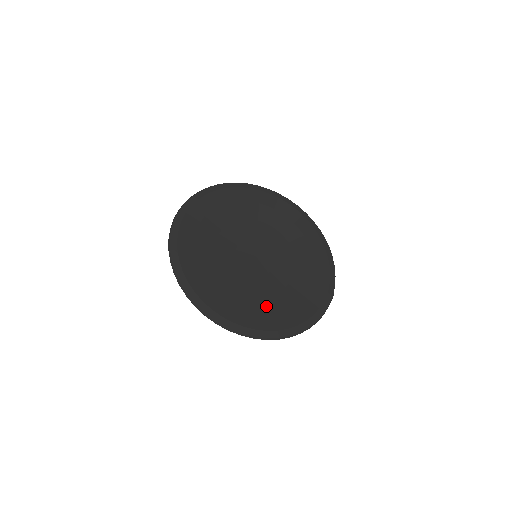
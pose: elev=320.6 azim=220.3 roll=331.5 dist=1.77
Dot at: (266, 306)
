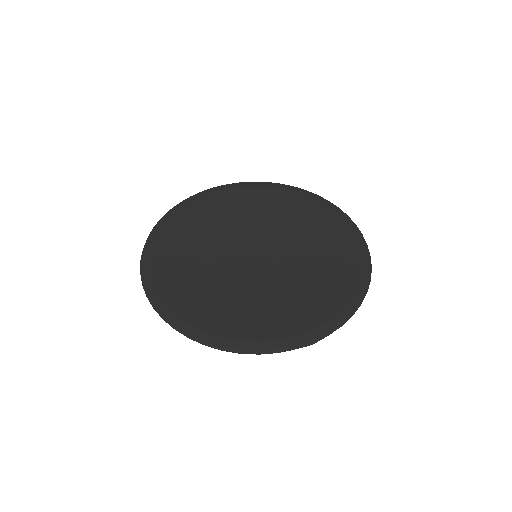
Dot at: (211, 300)
